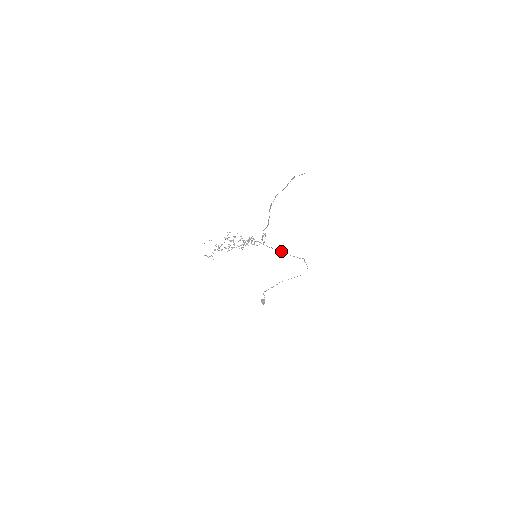
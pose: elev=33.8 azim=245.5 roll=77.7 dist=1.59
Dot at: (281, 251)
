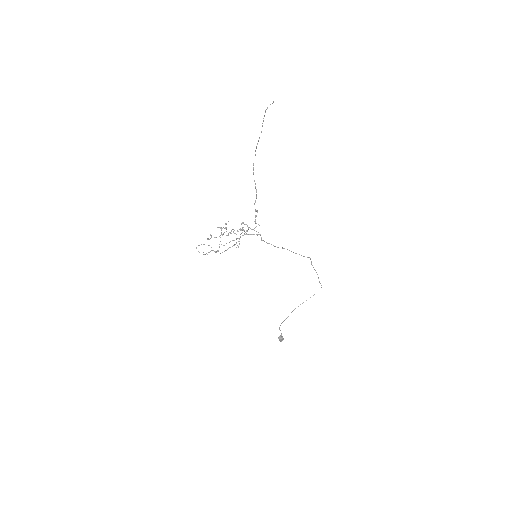
Dot at: (282, 247)
